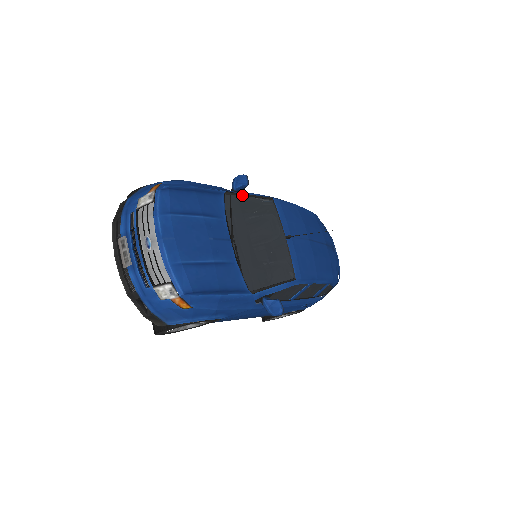
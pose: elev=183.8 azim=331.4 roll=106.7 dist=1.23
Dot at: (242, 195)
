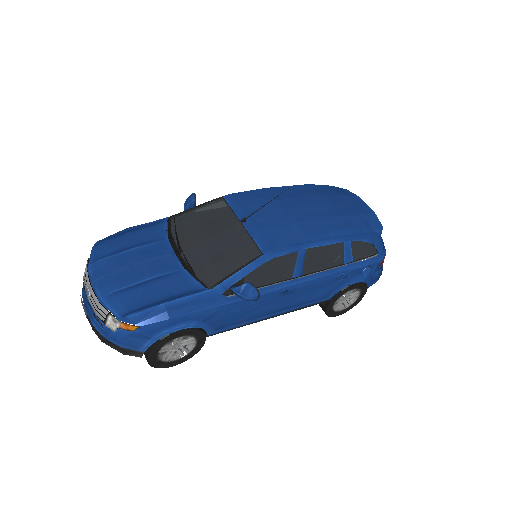
Dot at: (187, 211)
